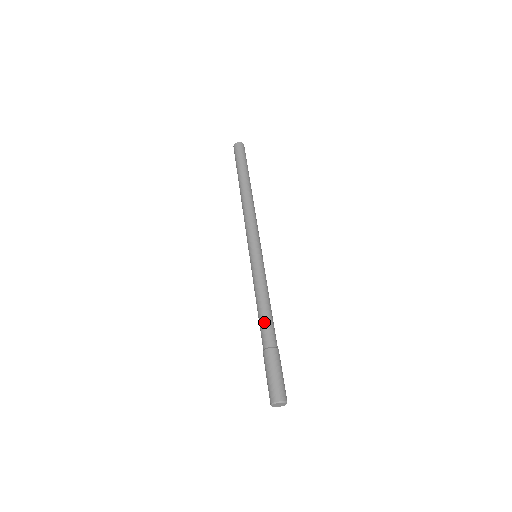
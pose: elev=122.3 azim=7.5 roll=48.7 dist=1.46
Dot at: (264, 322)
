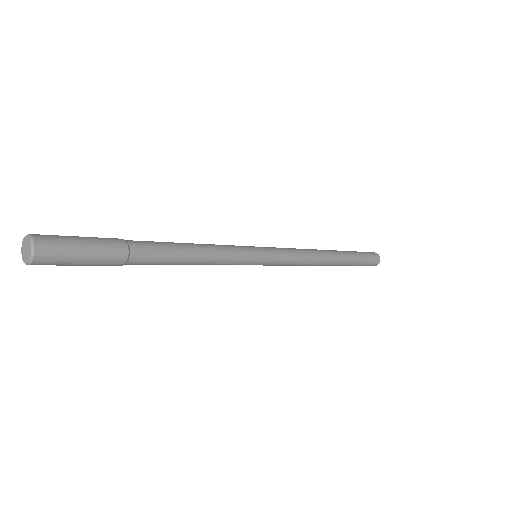
Dot at: (166, 243)
